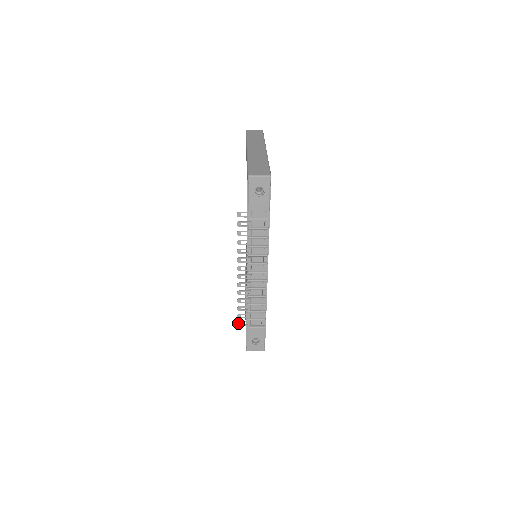
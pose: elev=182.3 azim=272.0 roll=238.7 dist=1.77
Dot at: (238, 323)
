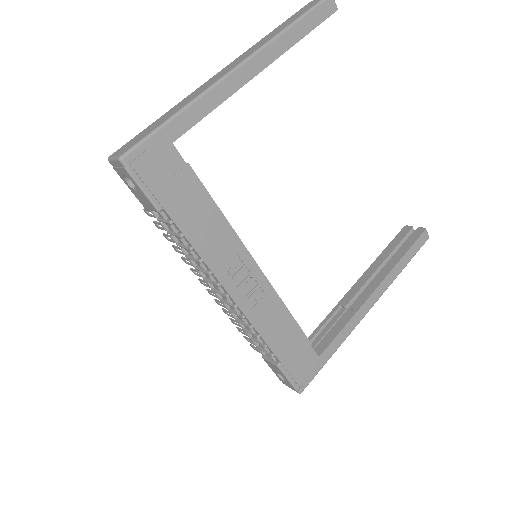
Dot at: (252, 346)
